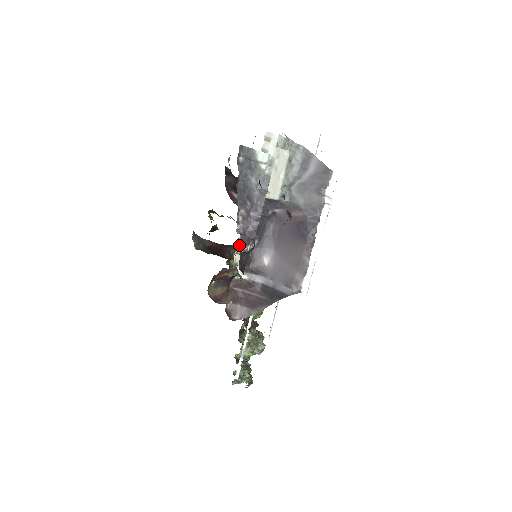
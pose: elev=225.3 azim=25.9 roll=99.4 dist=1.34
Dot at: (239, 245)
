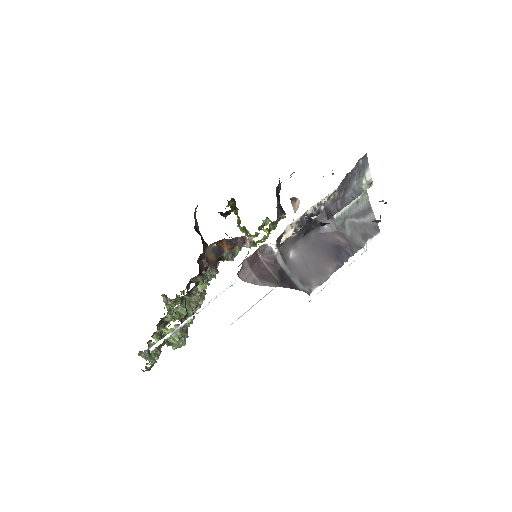
Dot at: (297, 221)
